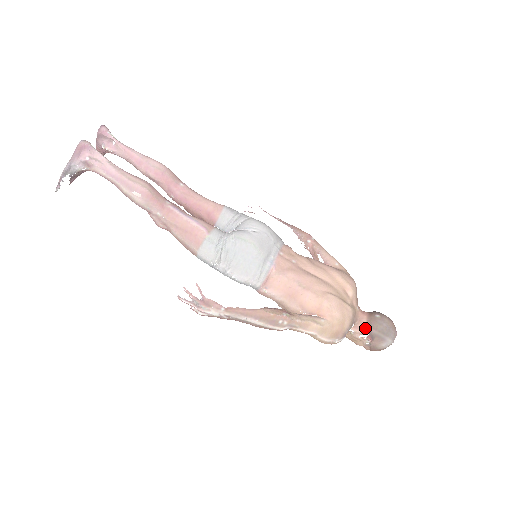
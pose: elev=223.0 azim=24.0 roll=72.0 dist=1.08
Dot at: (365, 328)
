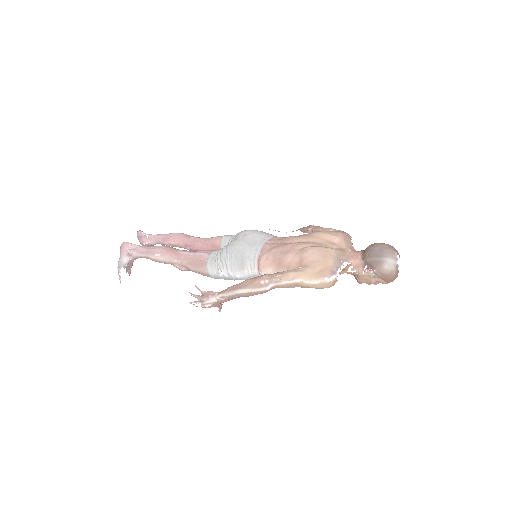
Dot at: (362, 262)
